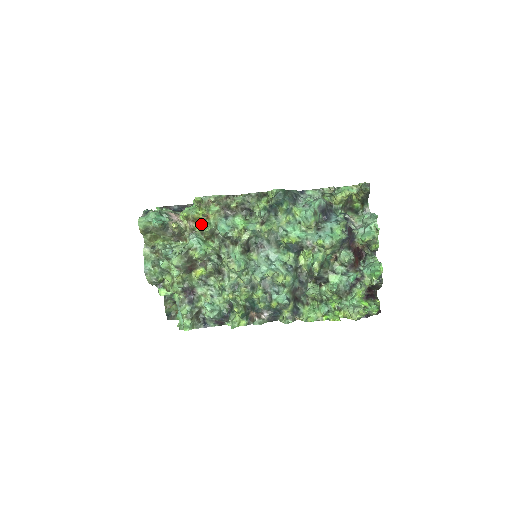
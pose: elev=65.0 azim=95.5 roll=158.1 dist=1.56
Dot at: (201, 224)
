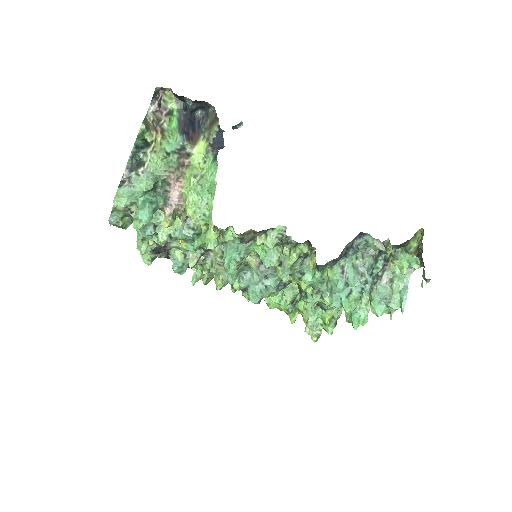
Dot at: occluded
